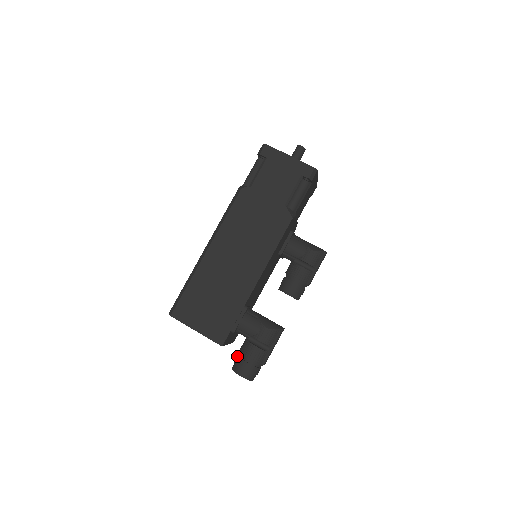
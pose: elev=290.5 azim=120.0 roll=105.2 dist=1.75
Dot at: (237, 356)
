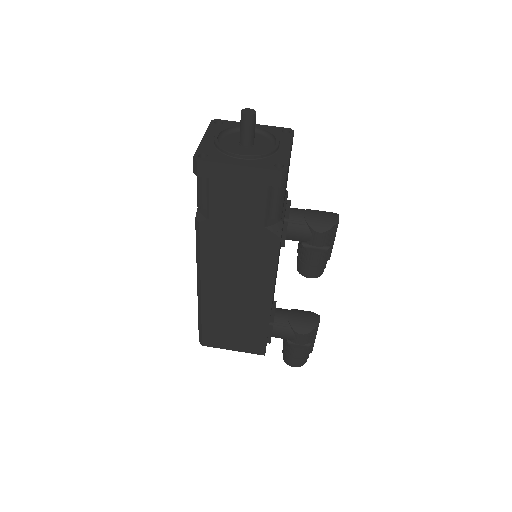
Dot at: (283, 350)
